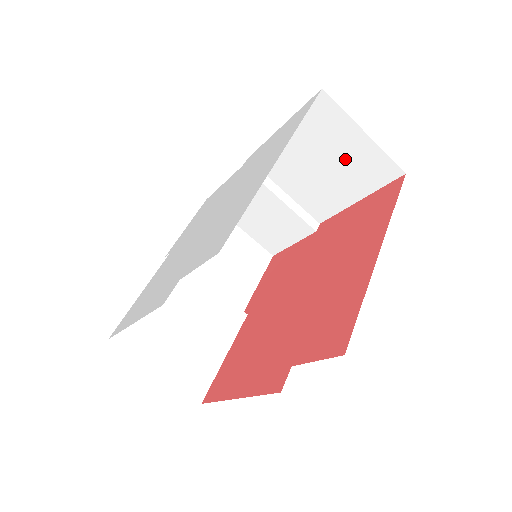
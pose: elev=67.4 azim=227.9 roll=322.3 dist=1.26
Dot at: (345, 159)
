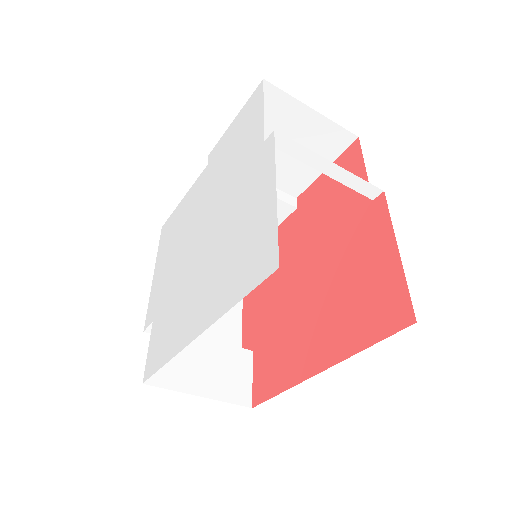
Dot at: occluded
